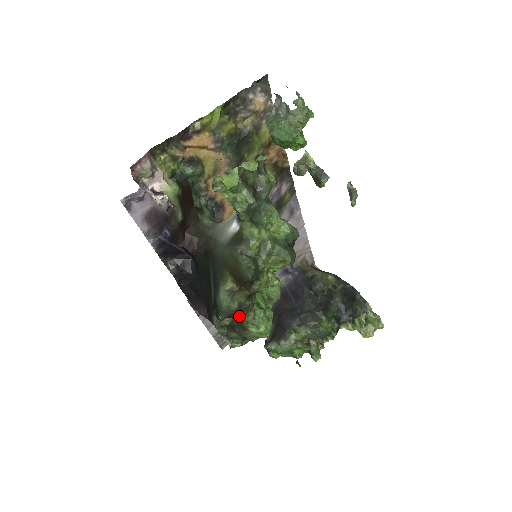
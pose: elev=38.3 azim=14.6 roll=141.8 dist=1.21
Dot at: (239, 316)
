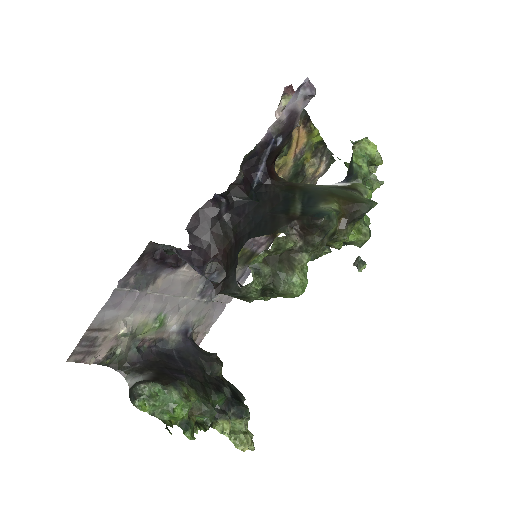
Dot at: (322, 239)
